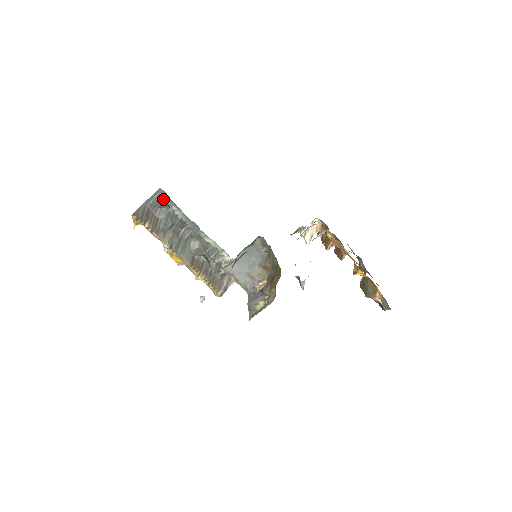
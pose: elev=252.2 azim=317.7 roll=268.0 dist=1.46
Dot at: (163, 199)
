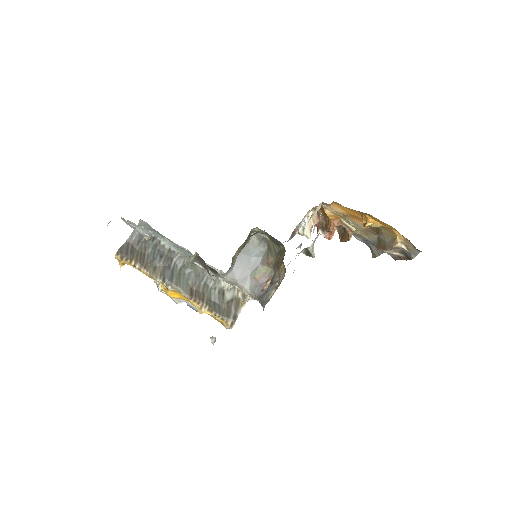
Dot at: occluded
